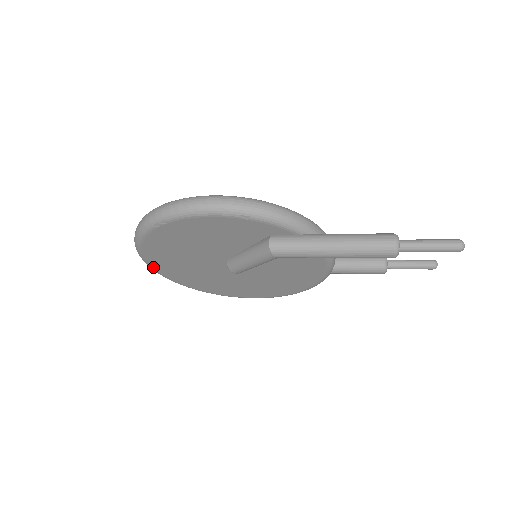
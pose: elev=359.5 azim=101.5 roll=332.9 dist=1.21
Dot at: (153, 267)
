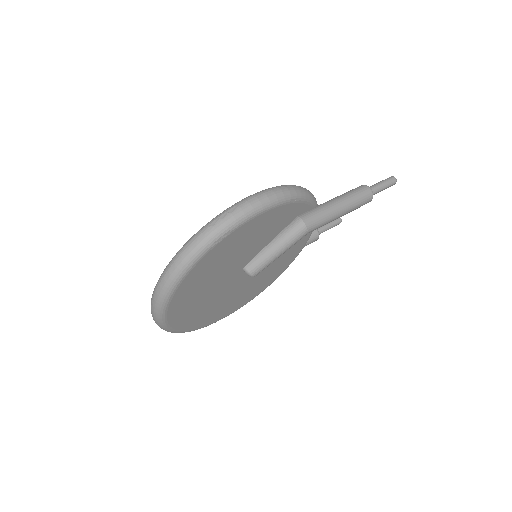
Dot at: (167, 315)
